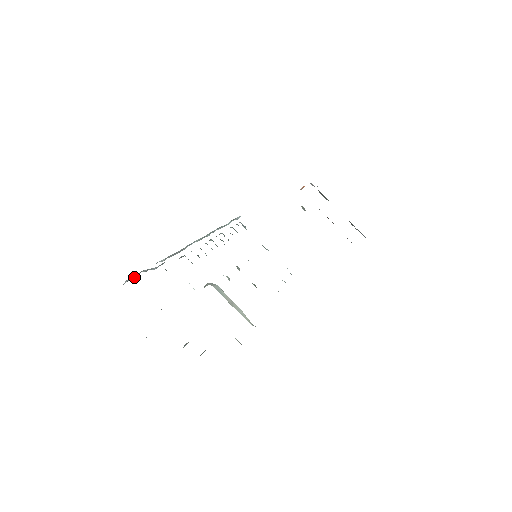
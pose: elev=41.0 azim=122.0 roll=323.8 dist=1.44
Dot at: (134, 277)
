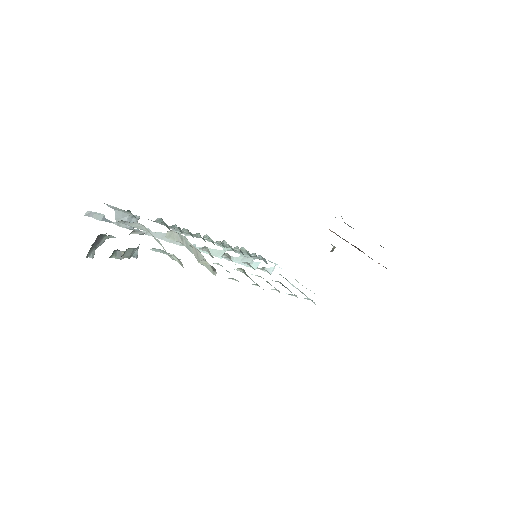
Dot at: (100, 217)
